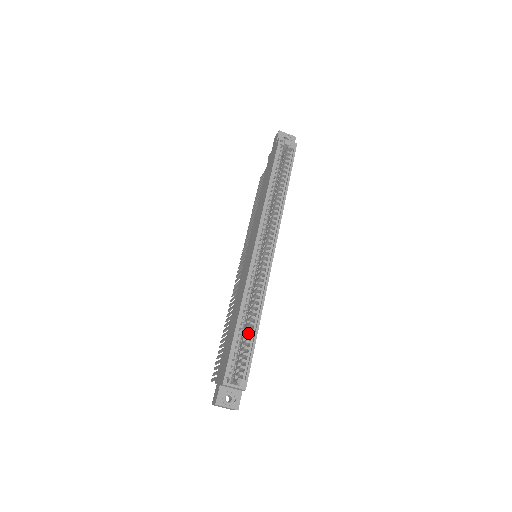
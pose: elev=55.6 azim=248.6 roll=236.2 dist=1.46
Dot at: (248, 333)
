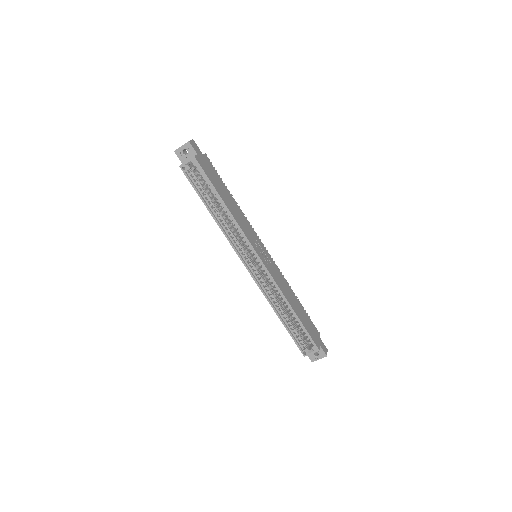
Dot at: occluded
